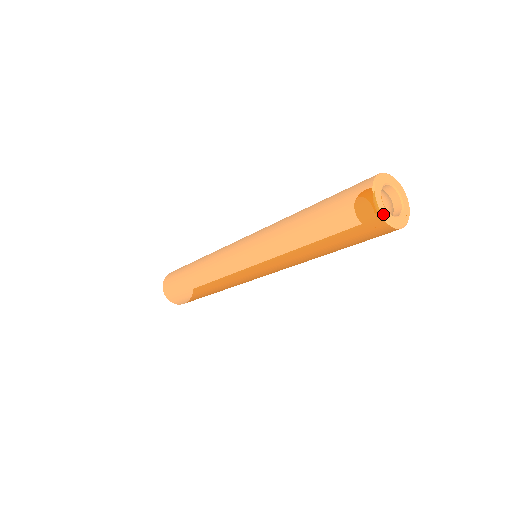
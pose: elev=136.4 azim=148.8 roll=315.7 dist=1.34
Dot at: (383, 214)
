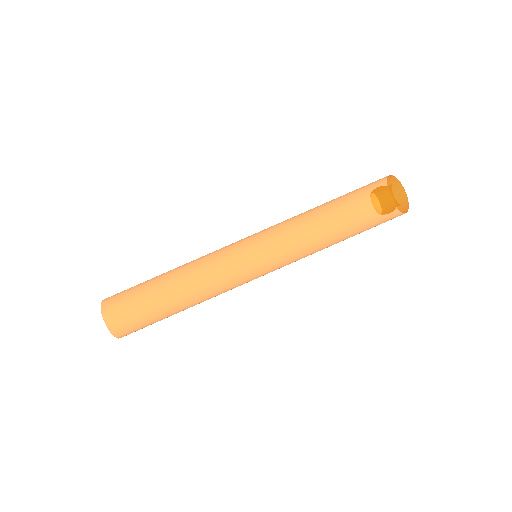
Dot at: (407, 211)
